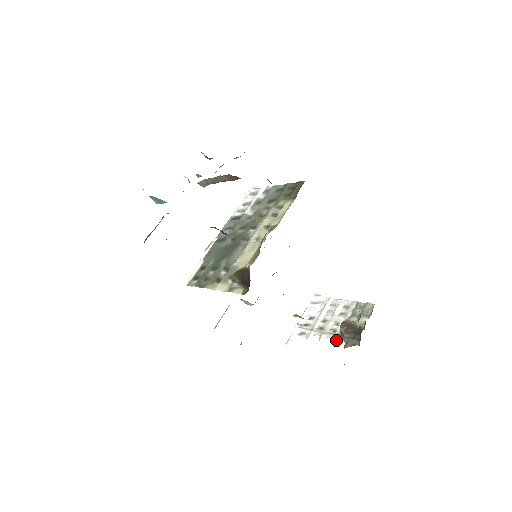
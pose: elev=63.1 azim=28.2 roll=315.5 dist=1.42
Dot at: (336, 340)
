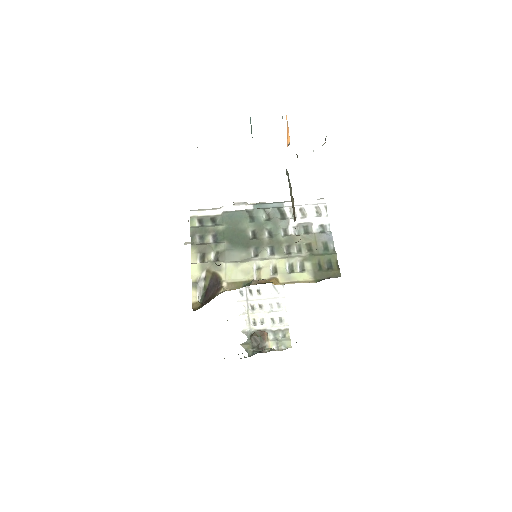
Dot at: (246, 331)
